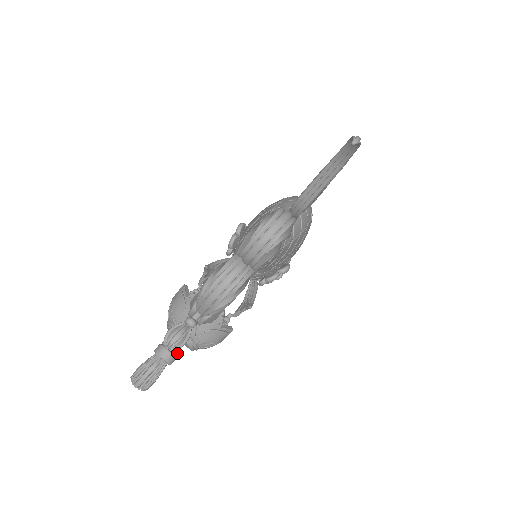
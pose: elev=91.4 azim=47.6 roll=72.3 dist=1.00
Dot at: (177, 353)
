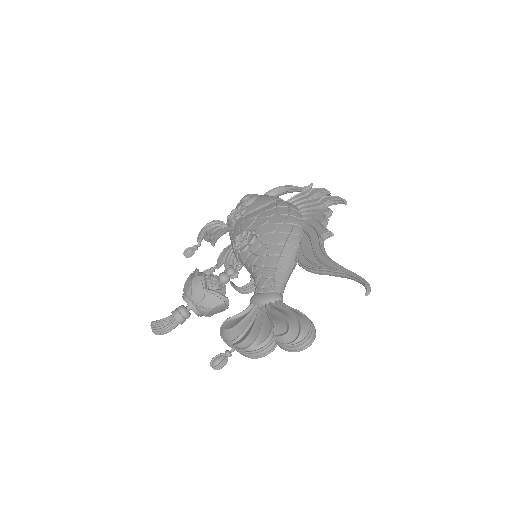
Dot at: occluded
